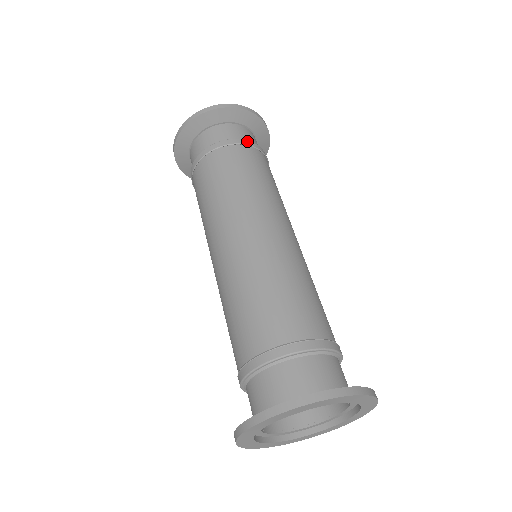
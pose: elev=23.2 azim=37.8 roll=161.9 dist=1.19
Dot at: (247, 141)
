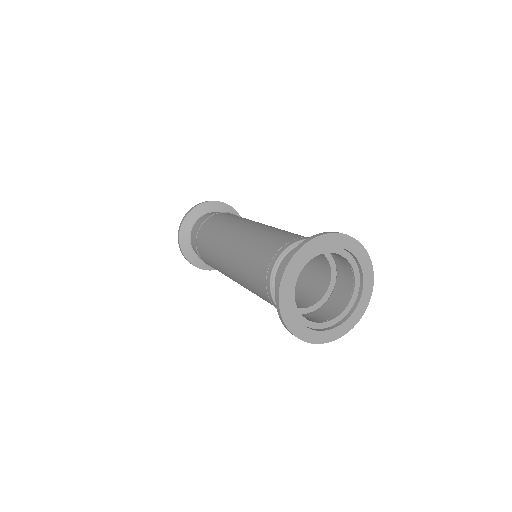
Dot at: (226, 212)
